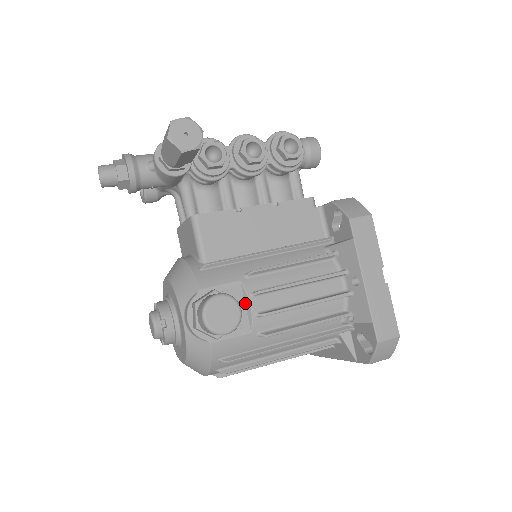
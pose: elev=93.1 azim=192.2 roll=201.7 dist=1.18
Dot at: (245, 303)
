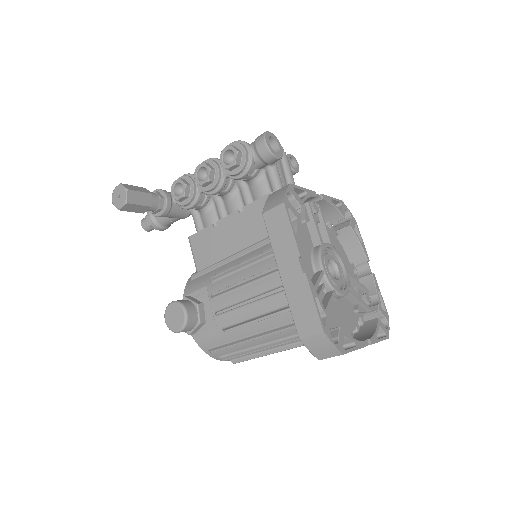
Dot at: (211, 304)
